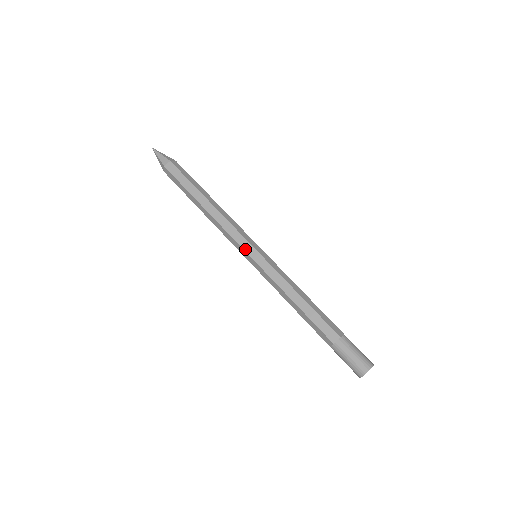
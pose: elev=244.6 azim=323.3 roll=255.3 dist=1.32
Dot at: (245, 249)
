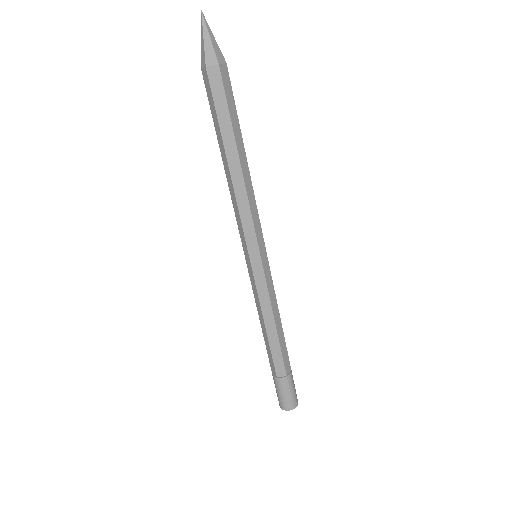
Dot at: (260, 246)
